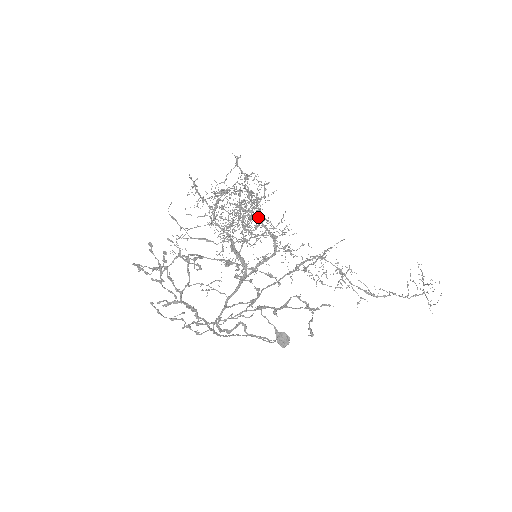
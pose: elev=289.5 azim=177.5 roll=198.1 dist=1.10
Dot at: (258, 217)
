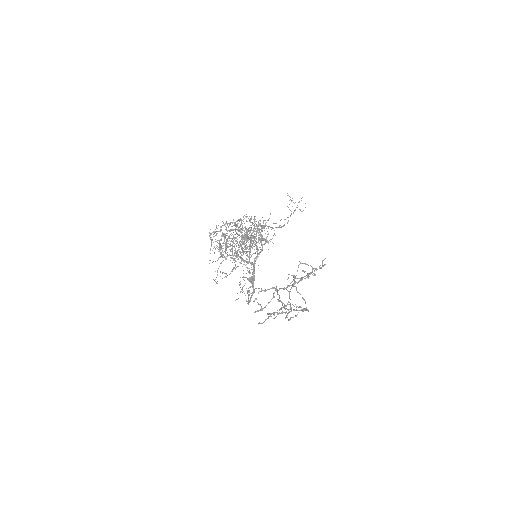
Dot at: occluded
